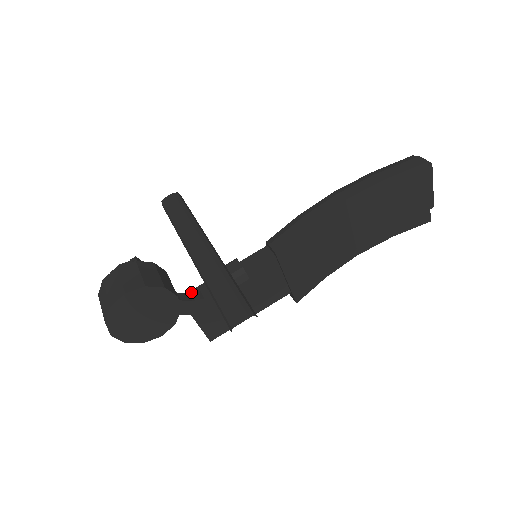
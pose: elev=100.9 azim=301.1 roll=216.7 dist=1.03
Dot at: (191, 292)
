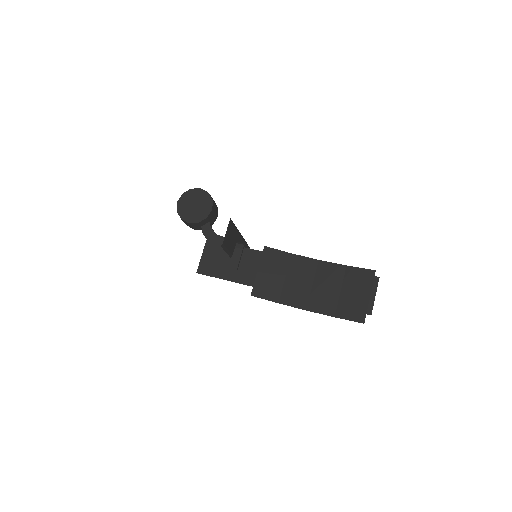
Dot at: occluded
